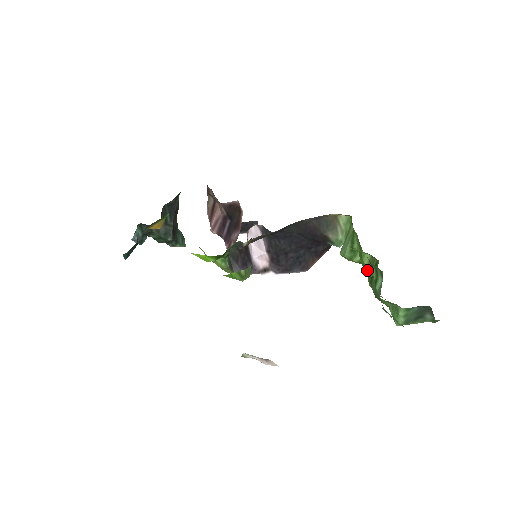
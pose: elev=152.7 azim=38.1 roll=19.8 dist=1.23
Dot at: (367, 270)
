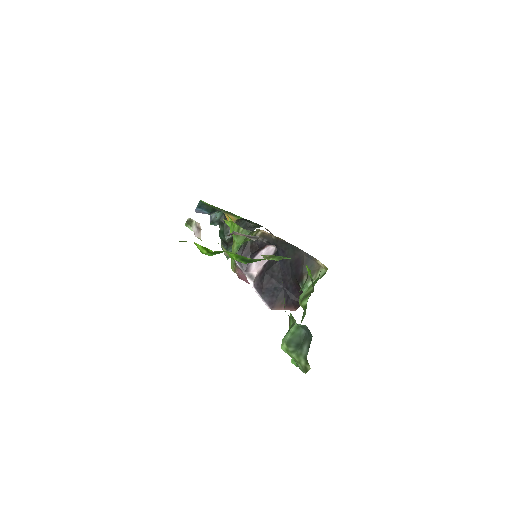
Dot at: (302, 298)
